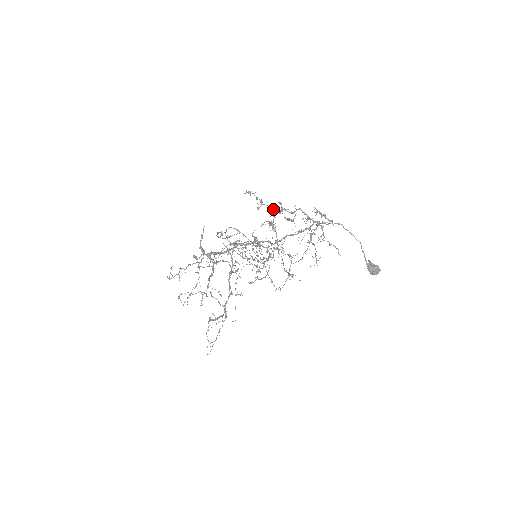
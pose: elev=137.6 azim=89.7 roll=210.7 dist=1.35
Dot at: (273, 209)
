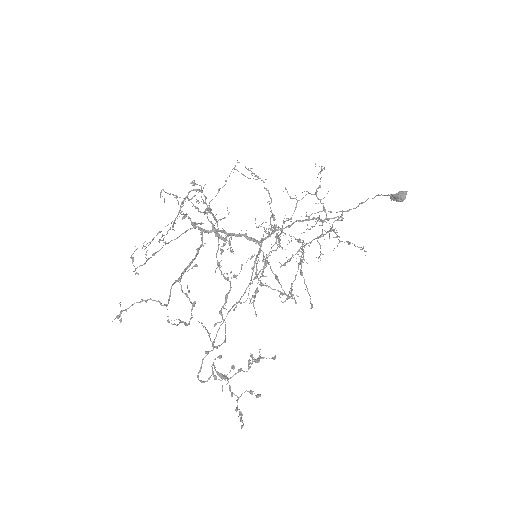
Dot at: occluded
